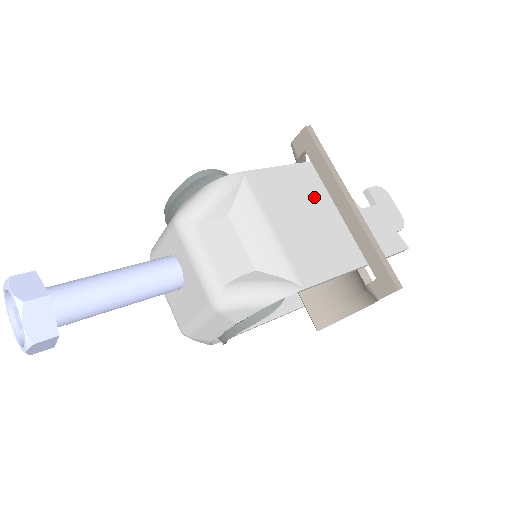
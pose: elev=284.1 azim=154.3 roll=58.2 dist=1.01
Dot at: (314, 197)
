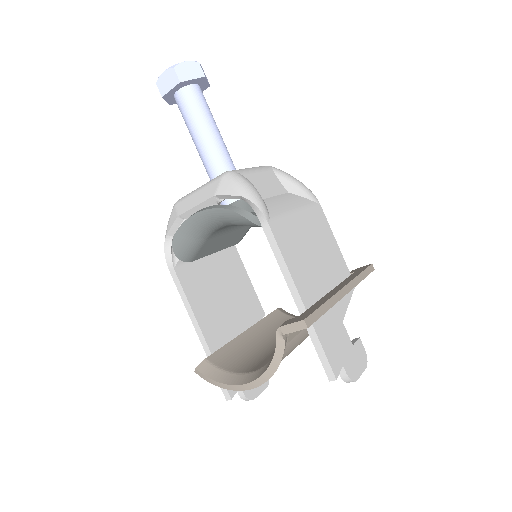
Dot at: (330, 266)
